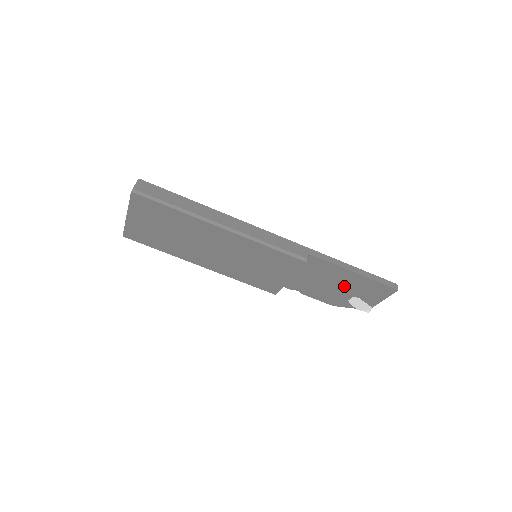
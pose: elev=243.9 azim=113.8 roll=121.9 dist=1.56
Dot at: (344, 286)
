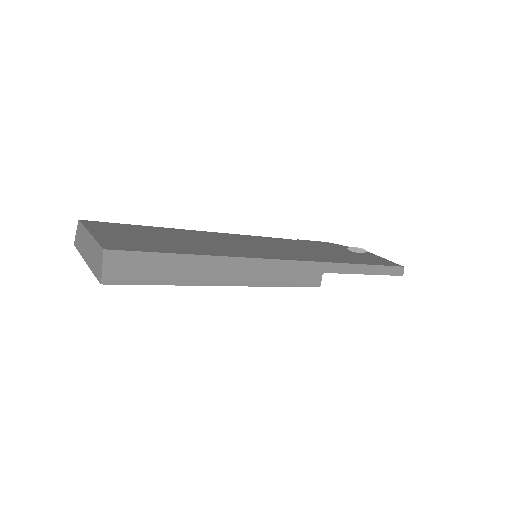
Dot at: occluded
